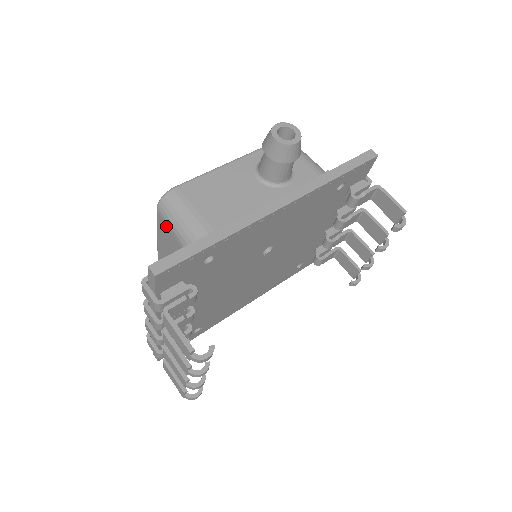
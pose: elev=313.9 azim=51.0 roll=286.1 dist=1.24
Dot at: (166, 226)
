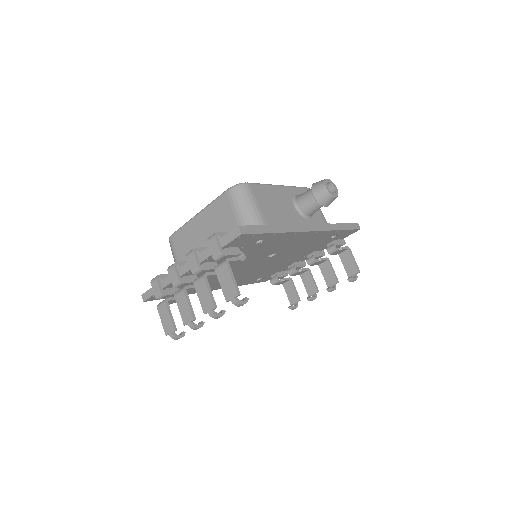
Dot at: (229, 205)
